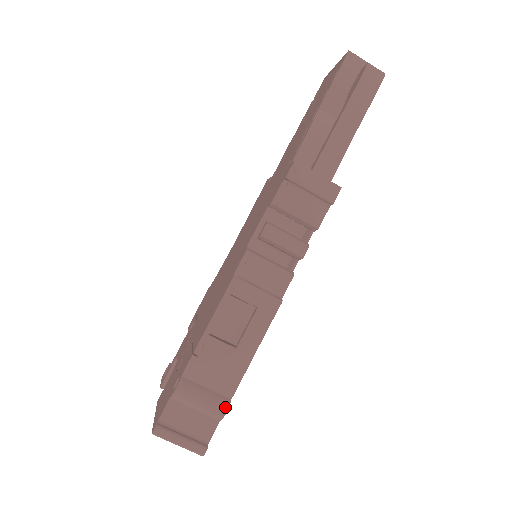
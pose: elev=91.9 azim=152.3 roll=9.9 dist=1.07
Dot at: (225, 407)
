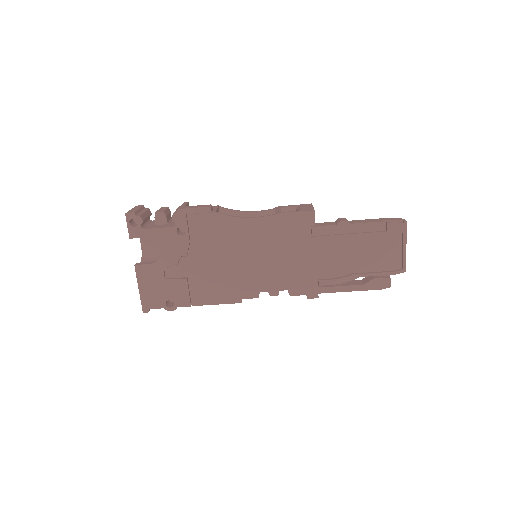
Dot at: occluded
